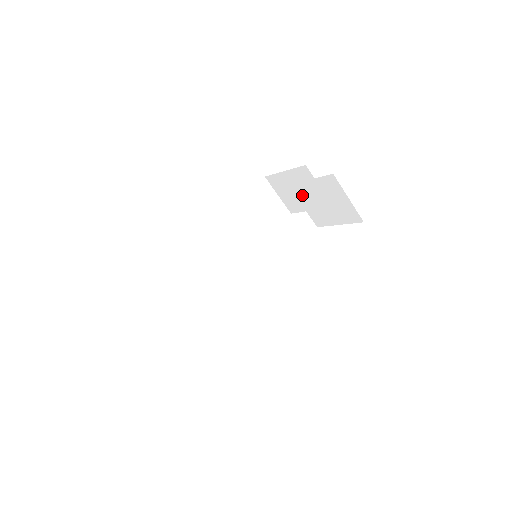
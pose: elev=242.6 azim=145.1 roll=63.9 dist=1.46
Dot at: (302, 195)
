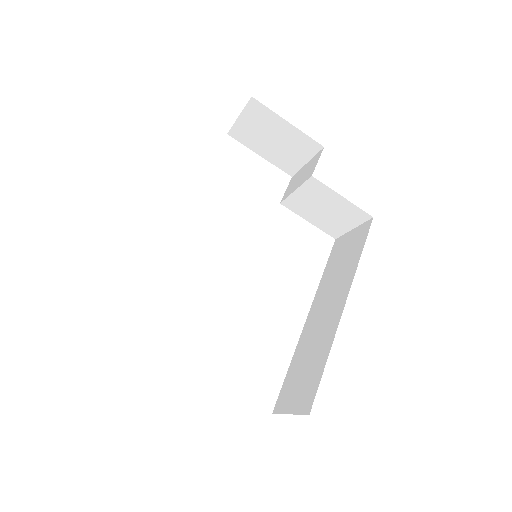
Dot at: (312, 190)
